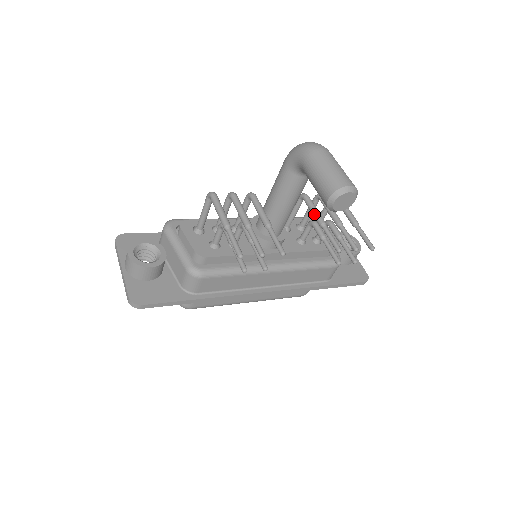
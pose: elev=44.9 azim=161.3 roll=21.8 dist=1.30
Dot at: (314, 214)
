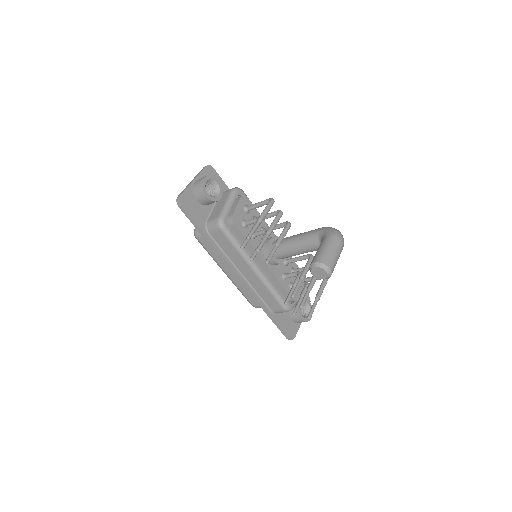
Dot at: (305, 269)
